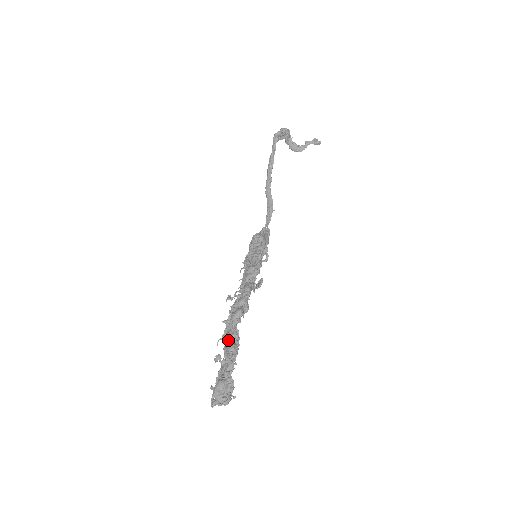
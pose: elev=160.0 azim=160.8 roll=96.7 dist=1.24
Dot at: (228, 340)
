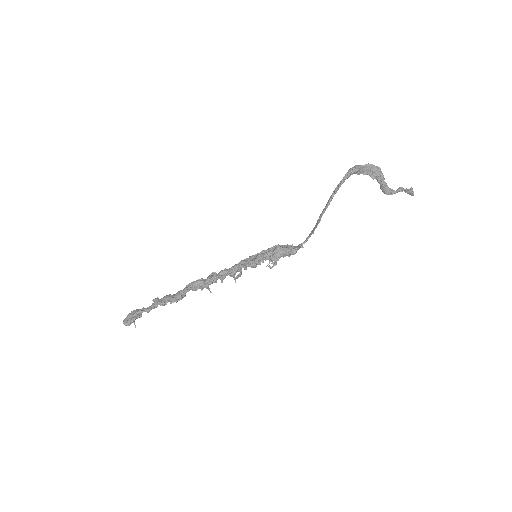
Dot at: (173, 294)
